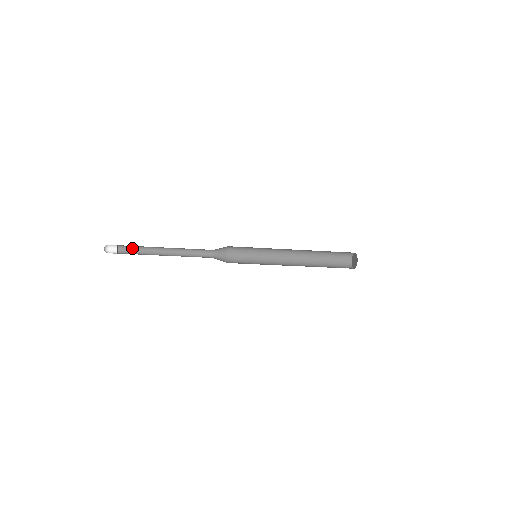
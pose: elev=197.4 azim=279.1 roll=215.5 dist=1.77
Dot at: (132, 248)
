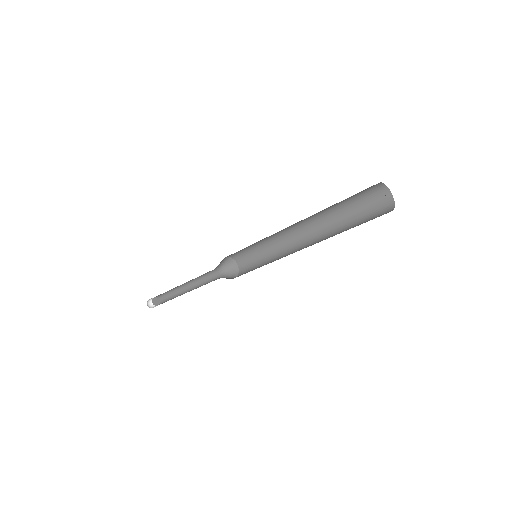
Dot at: (168, 297)
